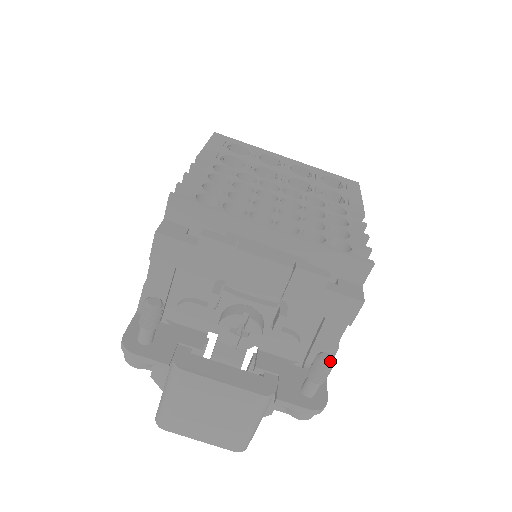
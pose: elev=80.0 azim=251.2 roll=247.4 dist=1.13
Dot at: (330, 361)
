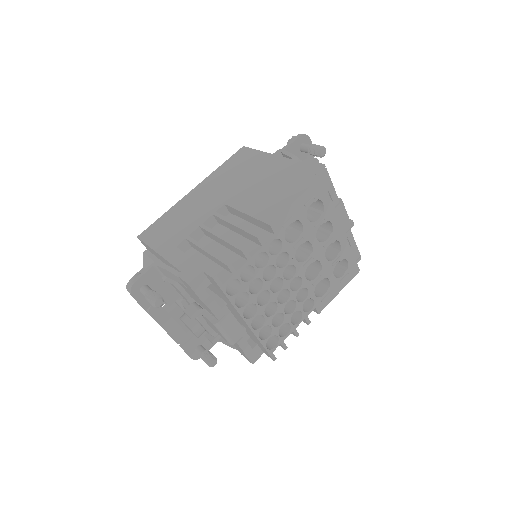
Dot at: (213, 366)
